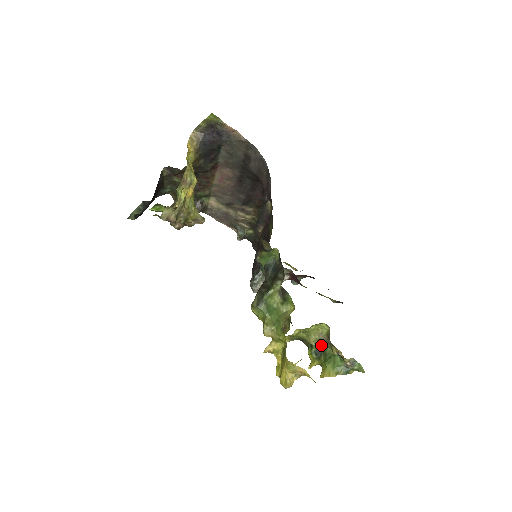
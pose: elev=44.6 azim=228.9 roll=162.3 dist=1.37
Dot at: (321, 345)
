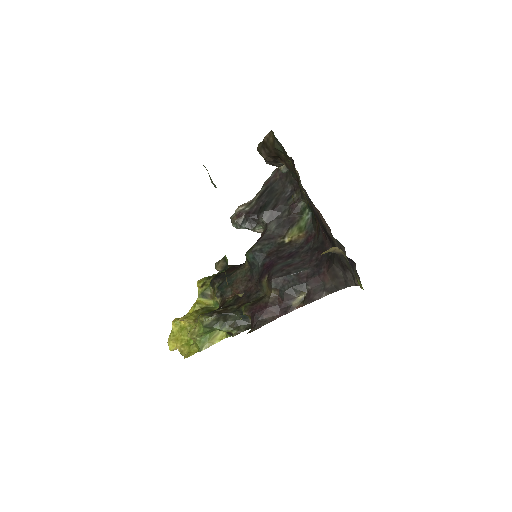
Dot at: occluded
